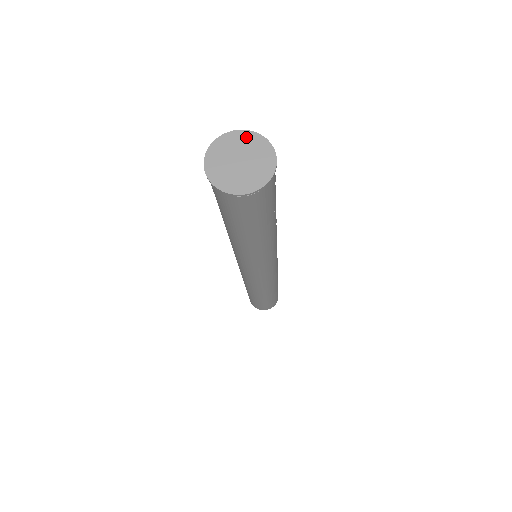
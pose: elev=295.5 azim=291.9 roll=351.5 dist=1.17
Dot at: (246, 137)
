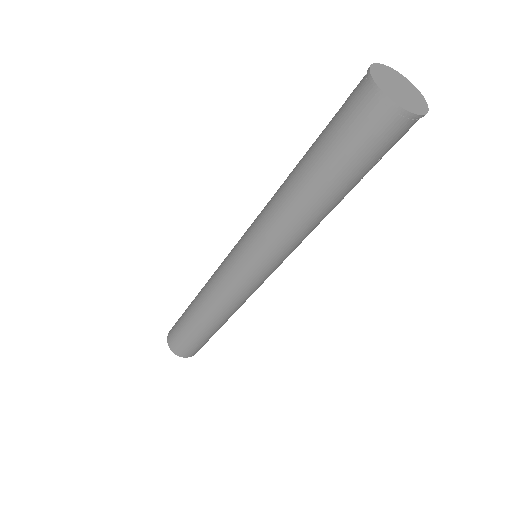
Dot at: (407, 82)
